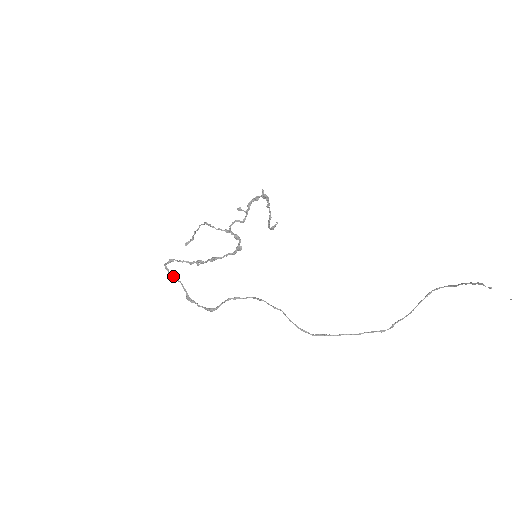
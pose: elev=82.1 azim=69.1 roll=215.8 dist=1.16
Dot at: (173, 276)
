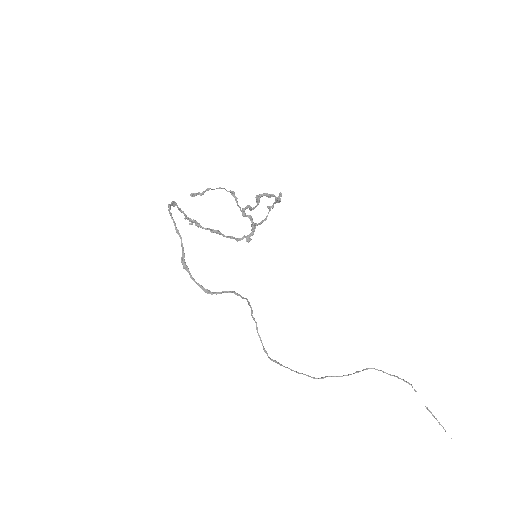
Dot at: occluded
